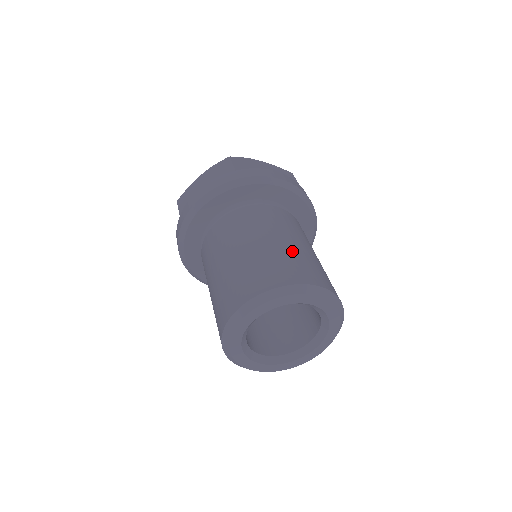
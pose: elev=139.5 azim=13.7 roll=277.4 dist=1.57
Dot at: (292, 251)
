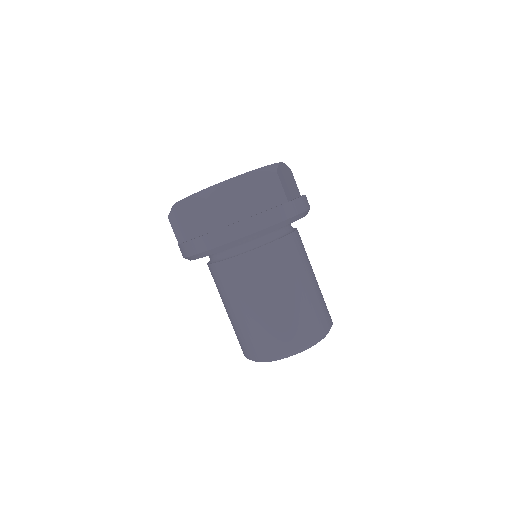
Dot at: (285, 313)
